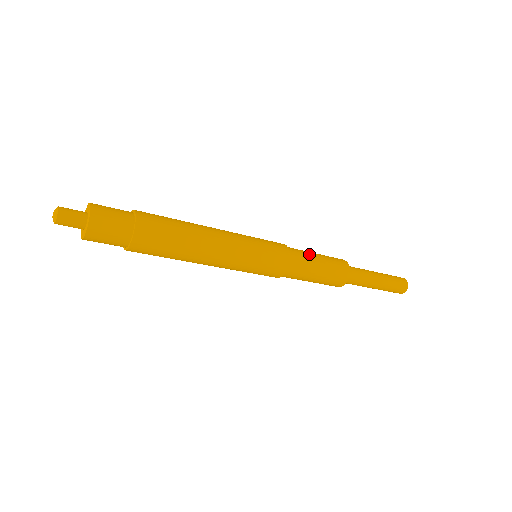
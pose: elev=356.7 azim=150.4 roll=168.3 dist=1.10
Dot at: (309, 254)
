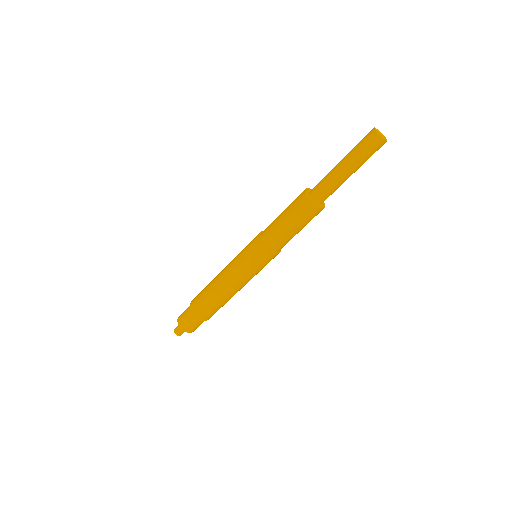
Dot at: (275, 221)
